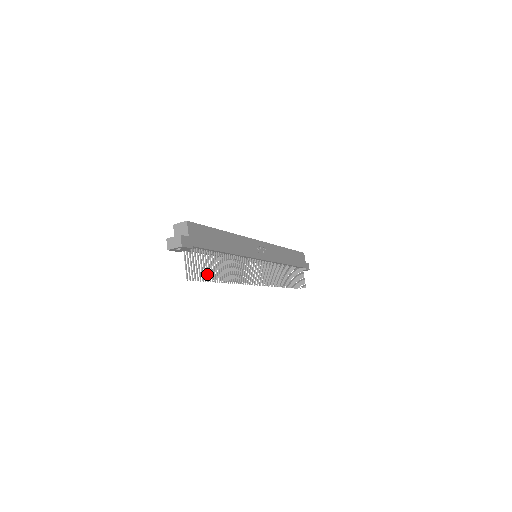
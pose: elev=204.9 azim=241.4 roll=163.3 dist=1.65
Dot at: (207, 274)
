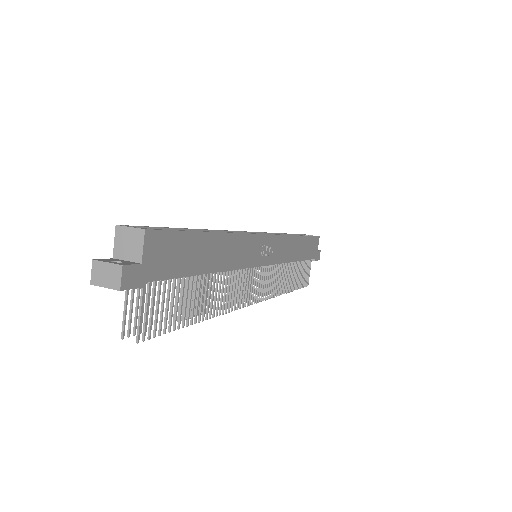
Dot at: (165, 323)
